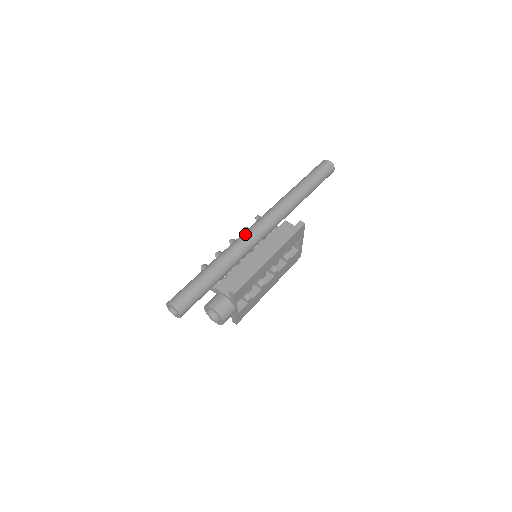
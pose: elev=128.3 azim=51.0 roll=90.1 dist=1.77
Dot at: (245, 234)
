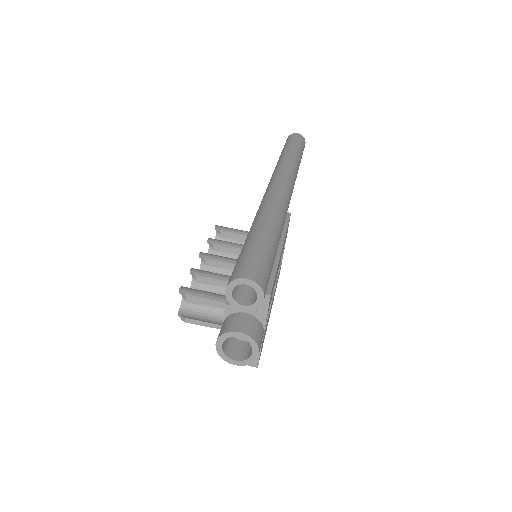
Dot at: (272, 191)
